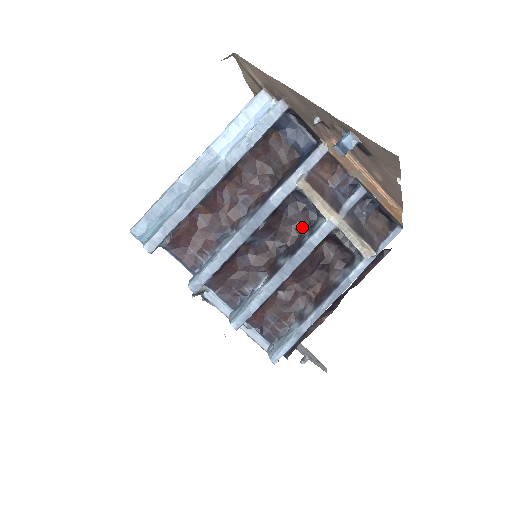
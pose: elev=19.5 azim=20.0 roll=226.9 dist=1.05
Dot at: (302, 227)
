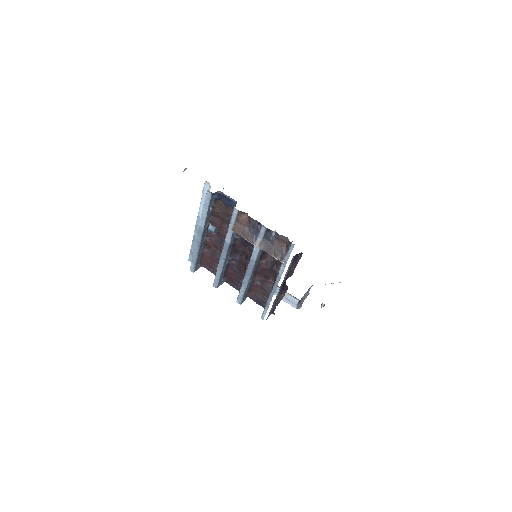
Dot at: (251, 248)
